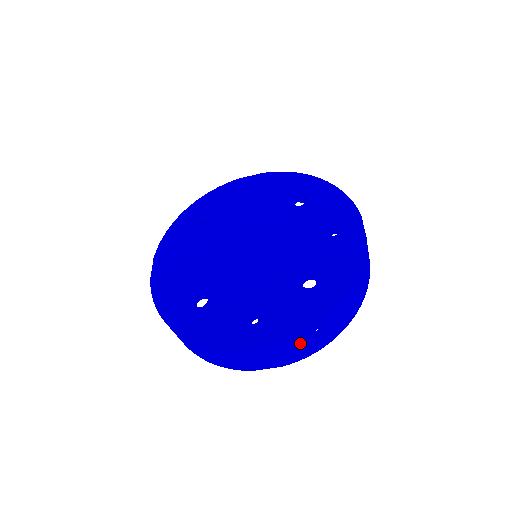
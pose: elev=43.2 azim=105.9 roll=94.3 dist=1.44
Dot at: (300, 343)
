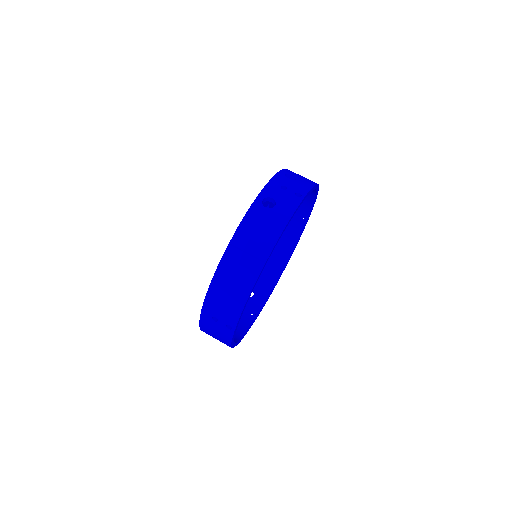
Dot at: (259, 218)
